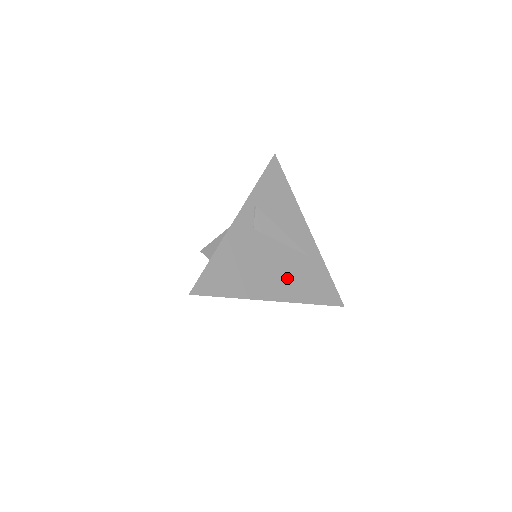
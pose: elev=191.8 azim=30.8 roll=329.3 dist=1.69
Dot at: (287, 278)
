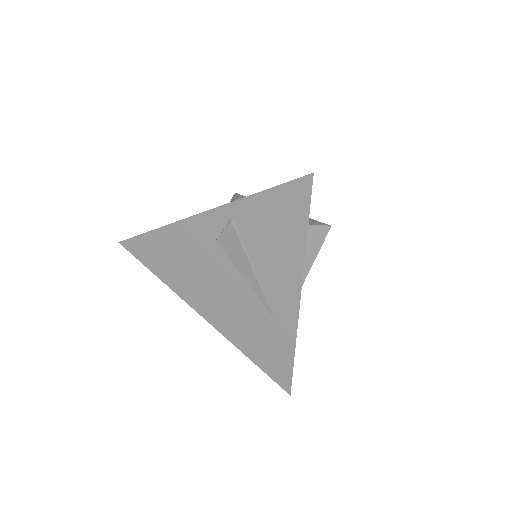
Dot at: (231, 314)
